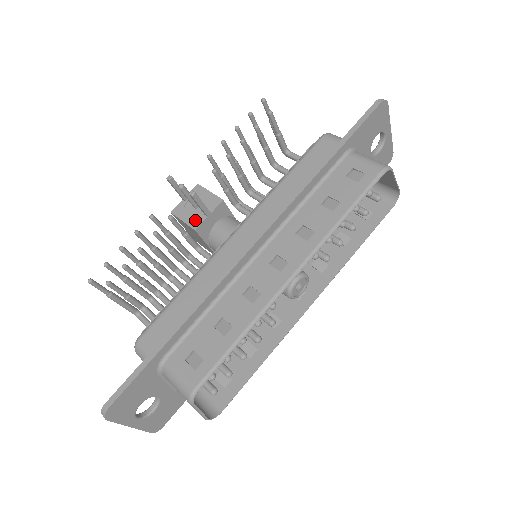
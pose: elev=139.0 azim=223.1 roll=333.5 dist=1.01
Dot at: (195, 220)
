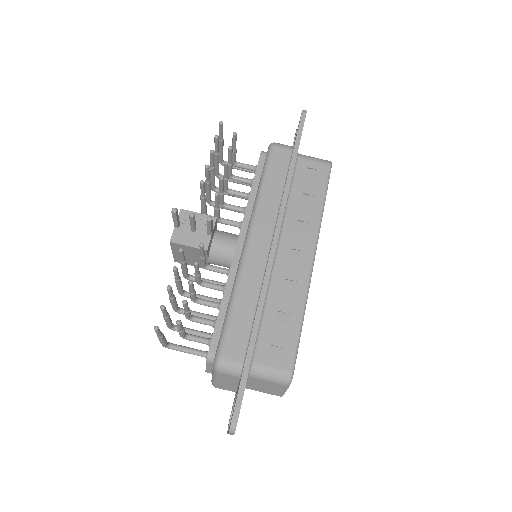
Dot at: (201, 242)
